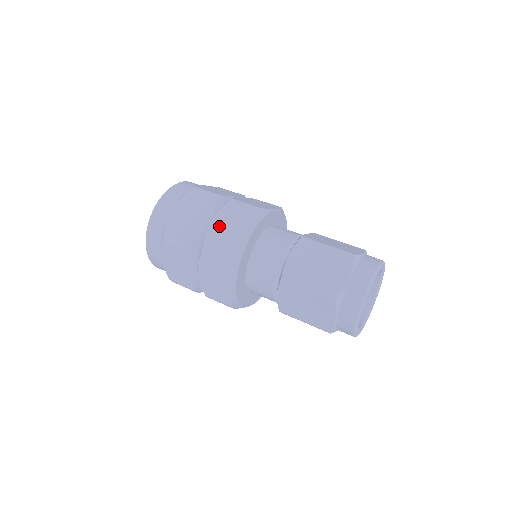
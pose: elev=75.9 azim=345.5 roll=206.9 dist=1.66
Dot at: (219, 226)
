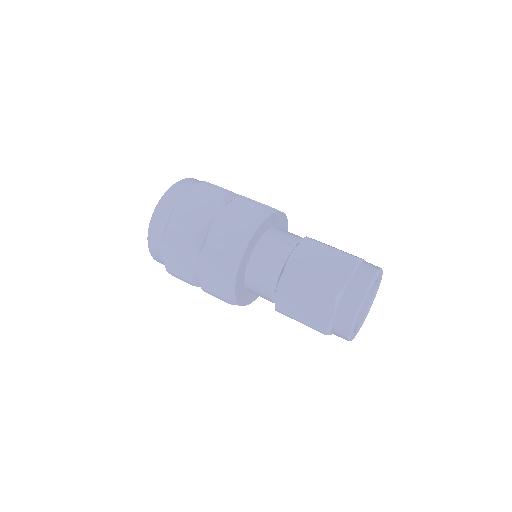
Dot at: (226, 218)
